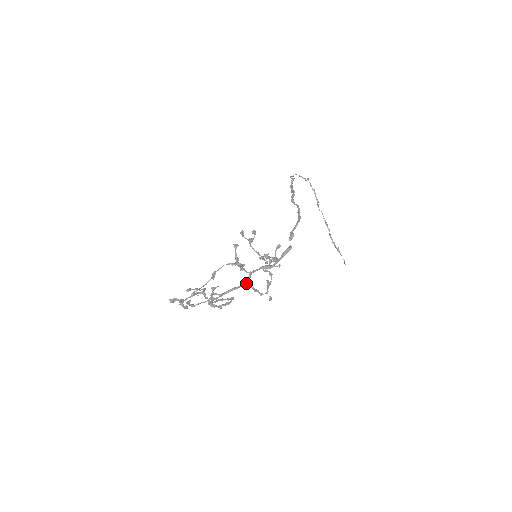
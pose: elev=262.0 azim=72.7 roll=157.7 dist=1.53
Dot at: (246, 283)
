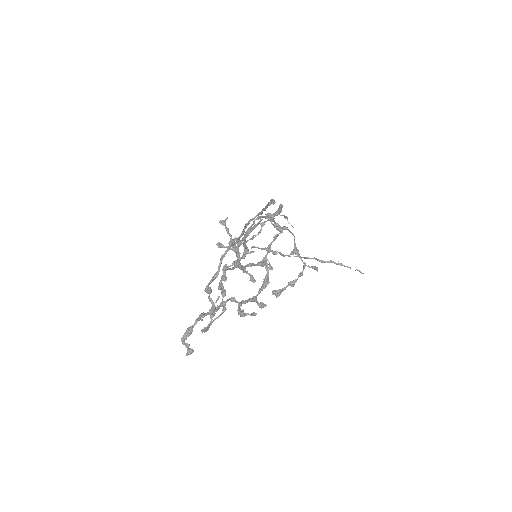
Dot at: (273, 291)
